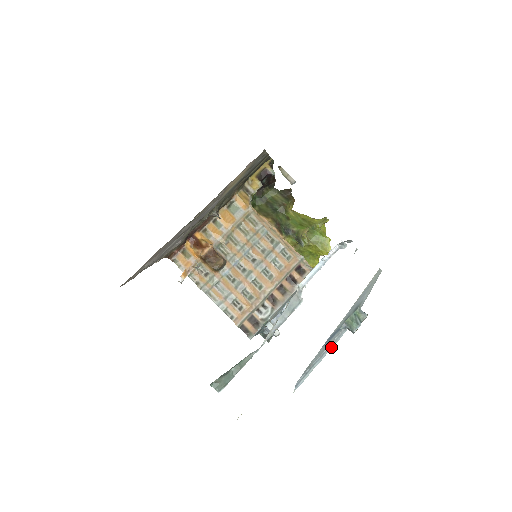
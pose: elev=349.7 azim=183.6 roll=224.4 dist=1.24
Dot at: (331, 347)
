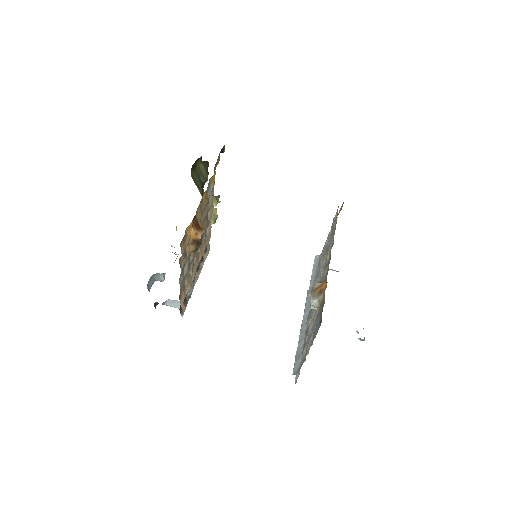
Dot at: occluded
